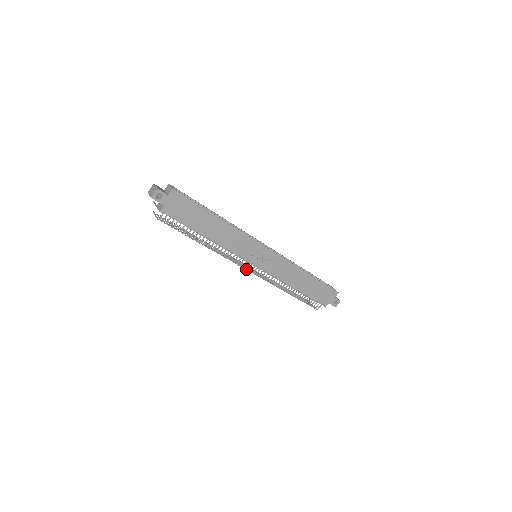
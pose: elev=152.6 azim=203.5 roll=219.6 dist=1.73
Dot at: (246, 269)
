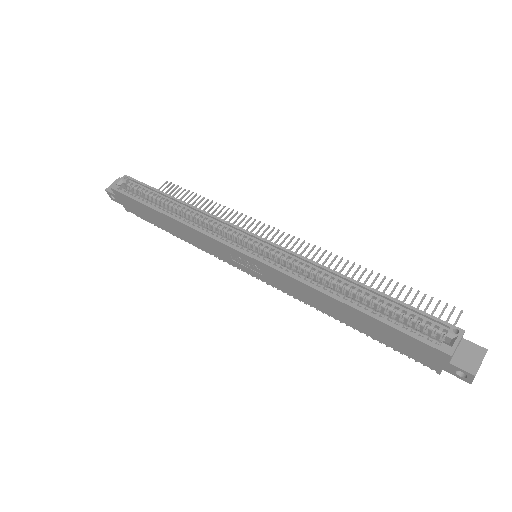
Dot at: occluded
